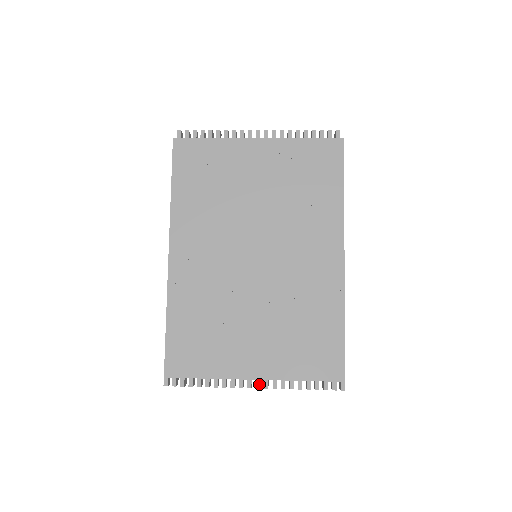
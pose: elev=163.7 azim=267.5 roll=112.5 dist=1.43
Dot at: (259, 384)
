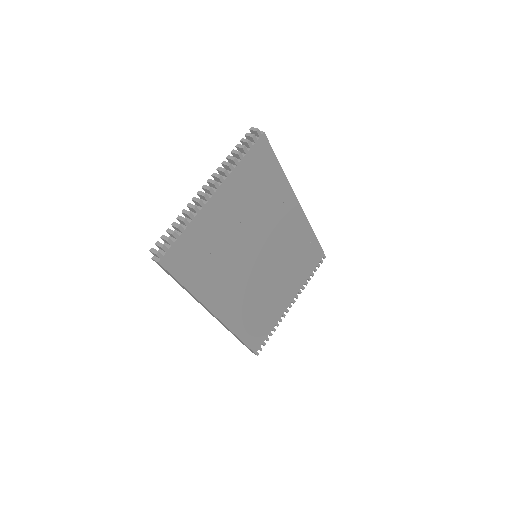
Dot at: (294, 301)
